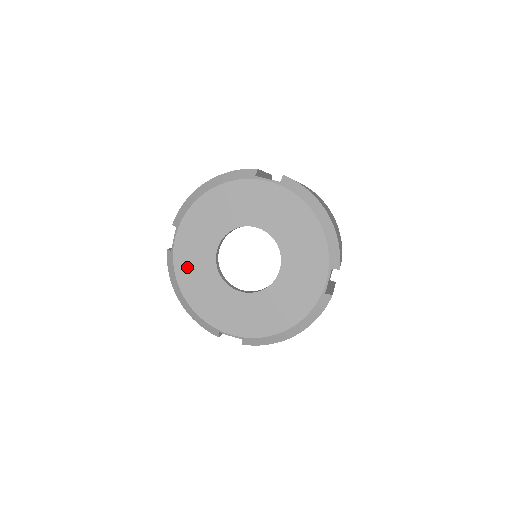
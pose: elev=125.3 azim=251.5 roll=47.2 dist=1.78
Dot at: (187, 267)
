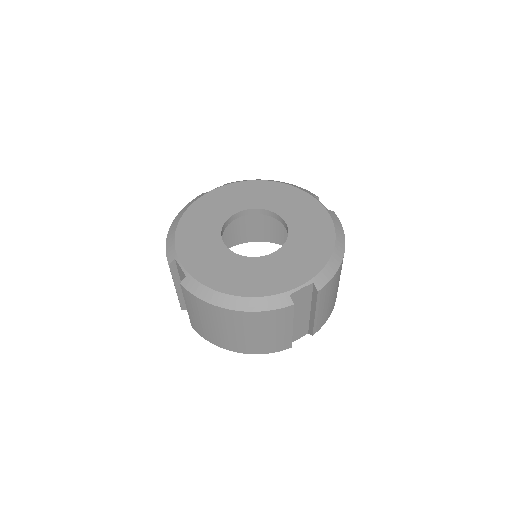
Dot at: (206, 206)
